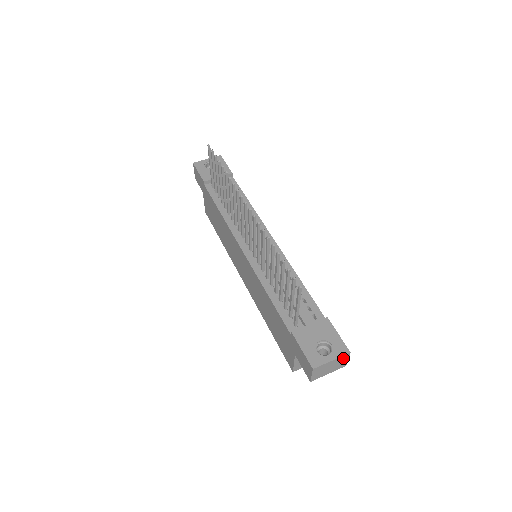
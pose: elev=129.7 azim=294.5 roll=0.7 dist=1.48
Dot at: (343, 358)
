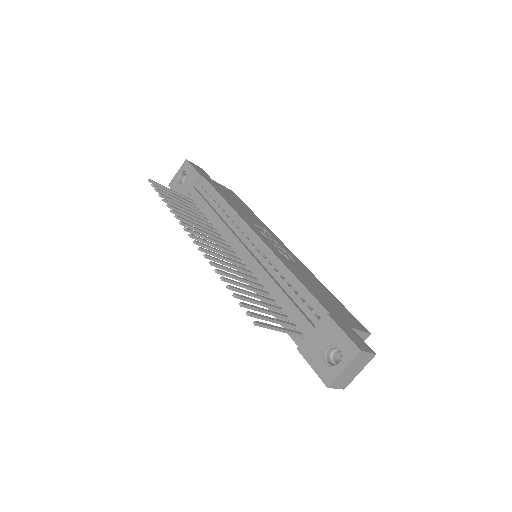
Dot at: (358, 357)
